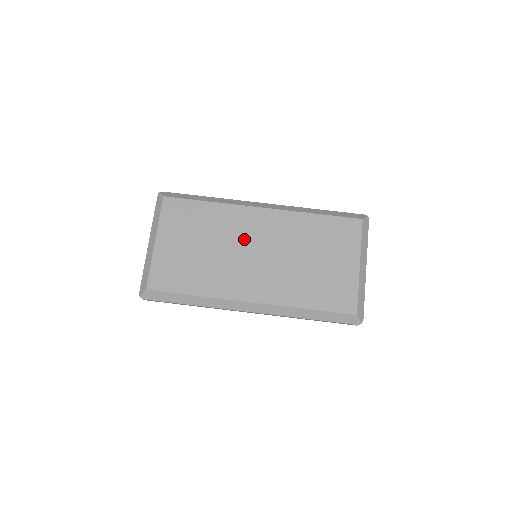
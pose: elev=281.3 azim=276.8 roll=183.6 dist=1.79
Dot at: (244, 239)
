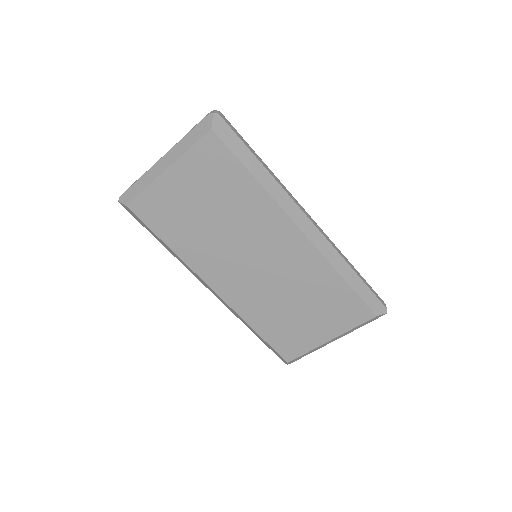
Dot at: (255, 242)
